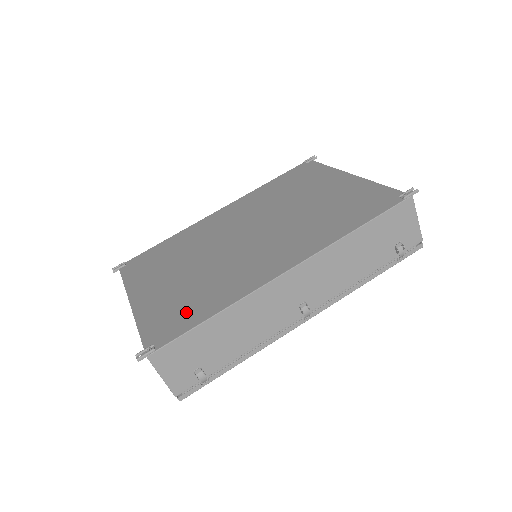
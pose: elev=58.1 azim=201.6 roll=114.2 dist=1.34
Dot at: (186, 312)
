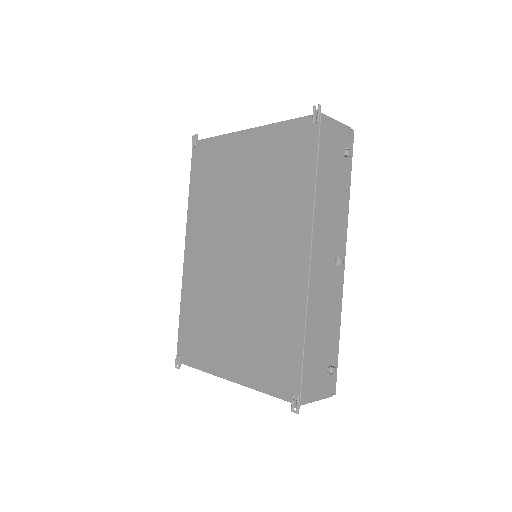
Dot at: (281, 352)
